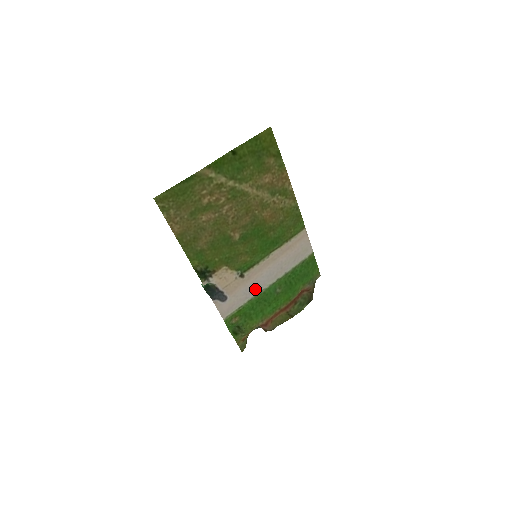
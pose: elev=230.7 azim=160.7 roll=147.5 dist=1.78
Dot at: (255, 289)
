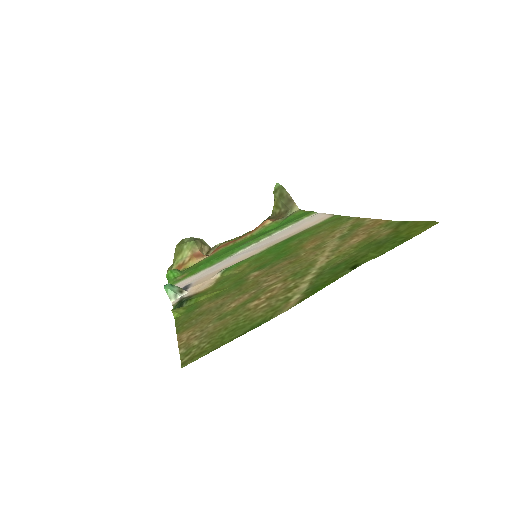
Dot at: (226, 260)
